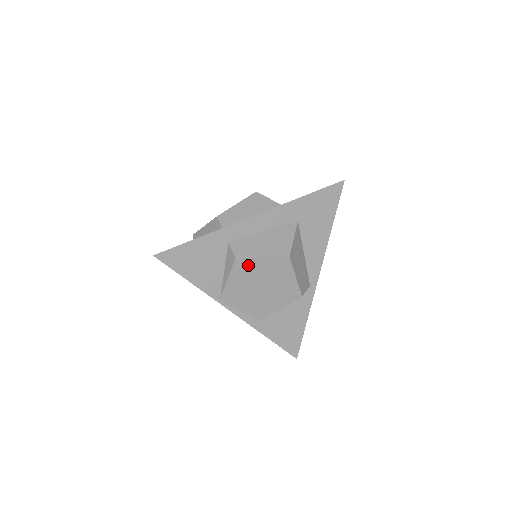
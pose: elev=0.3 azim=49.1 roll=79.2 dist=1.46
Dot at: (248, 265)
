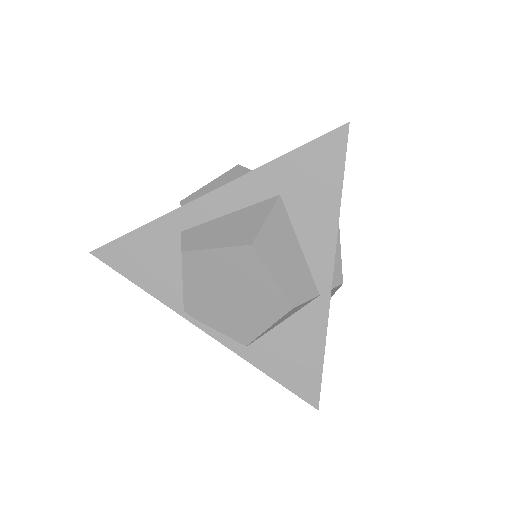
Dot at: (201, 261)
